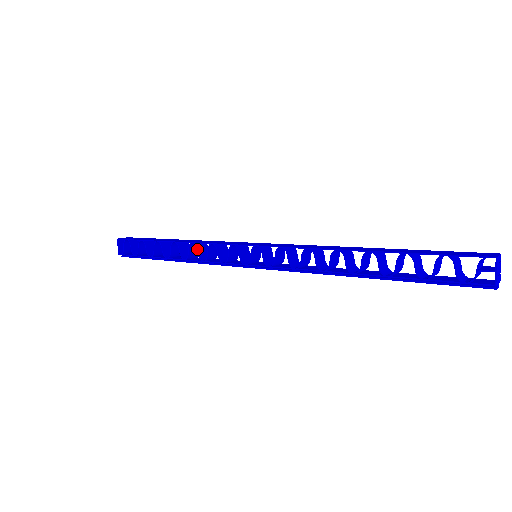
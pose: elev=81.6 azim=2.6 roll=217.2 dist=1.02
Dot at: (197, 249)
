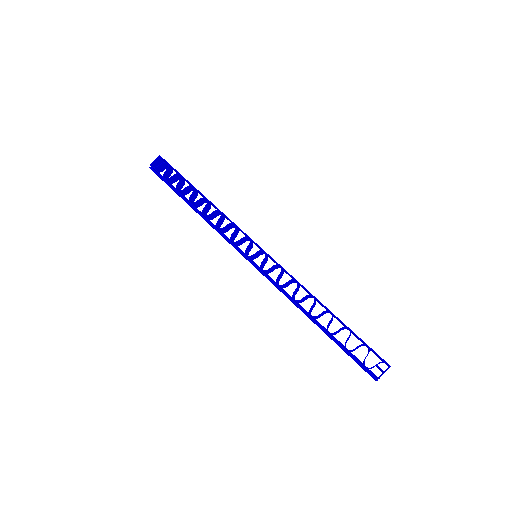
Dot at: (220, 217)
